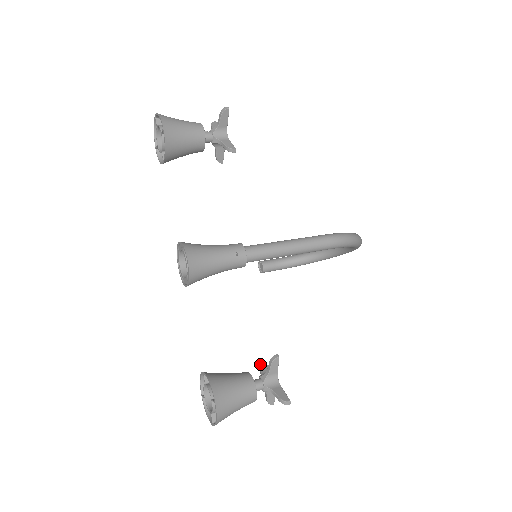
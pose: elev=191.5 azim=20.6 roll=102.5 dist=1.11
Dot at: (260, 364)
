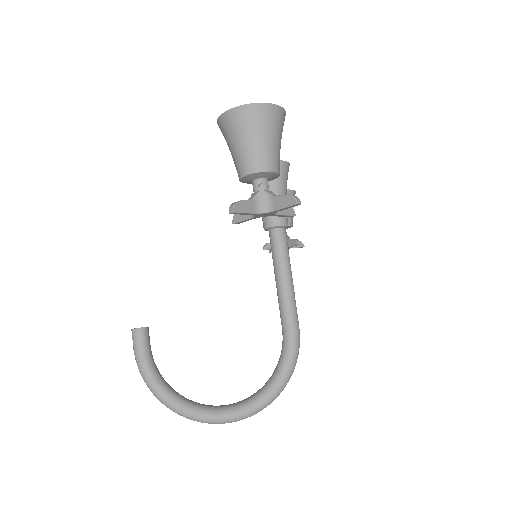
Dot at: occluded
